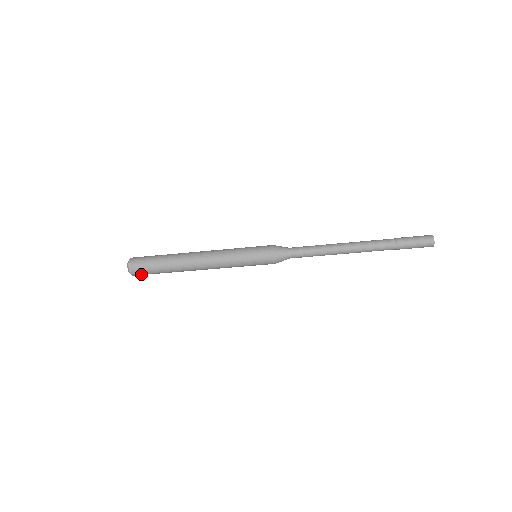
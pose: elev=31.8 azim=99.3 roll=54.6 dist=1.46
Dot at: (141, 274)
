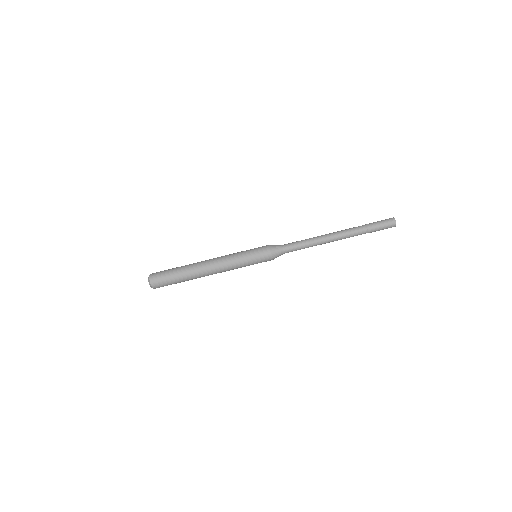
Dot at: (158, 280)
